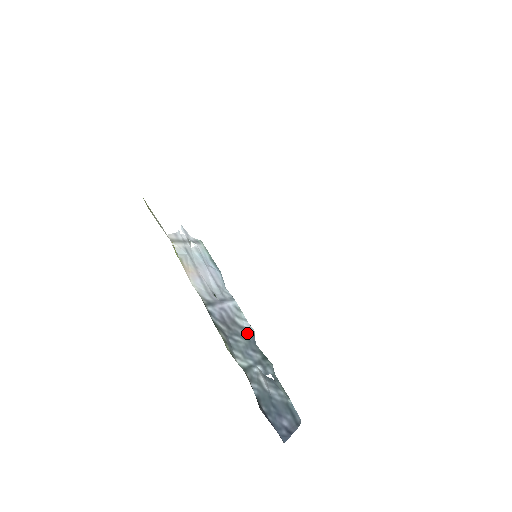
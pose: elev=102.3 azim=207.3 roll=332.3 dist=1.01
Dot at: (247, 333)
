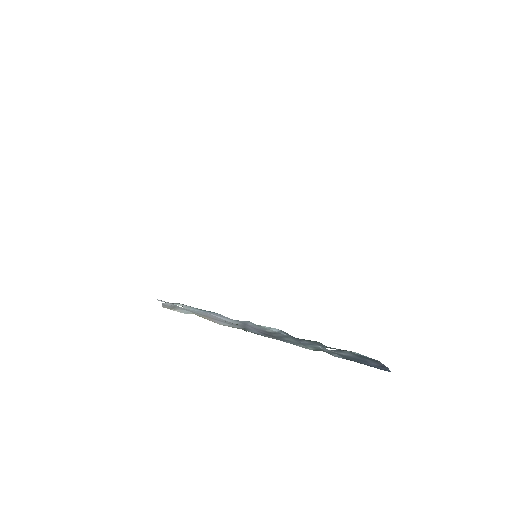
Dot at: (283, 334)
